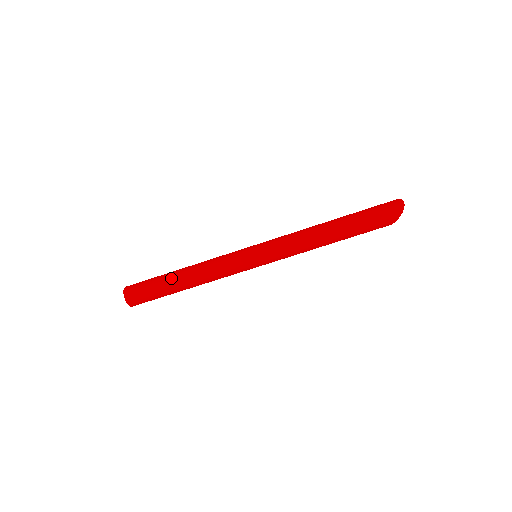
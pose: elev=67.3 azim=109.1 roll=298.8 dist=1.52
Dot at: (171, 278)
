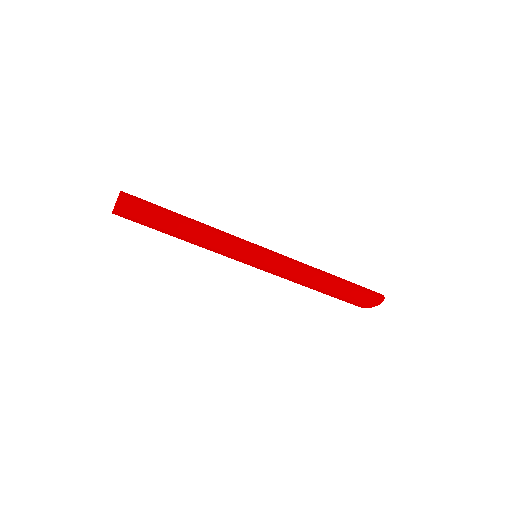
Dot at: (176, 216)
